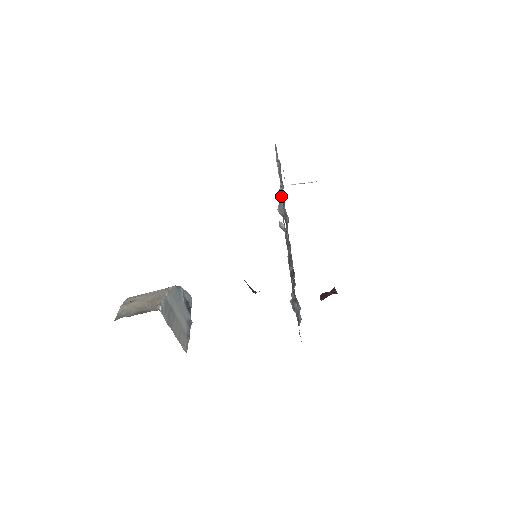
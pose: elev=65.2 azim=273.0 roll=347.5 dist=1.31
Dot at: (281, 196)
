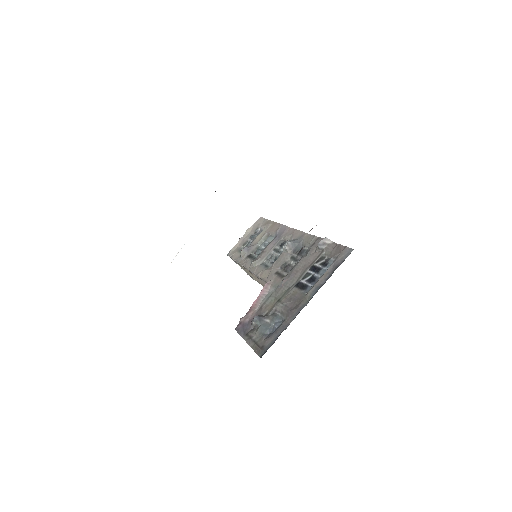
Dot at: (270, 244)
